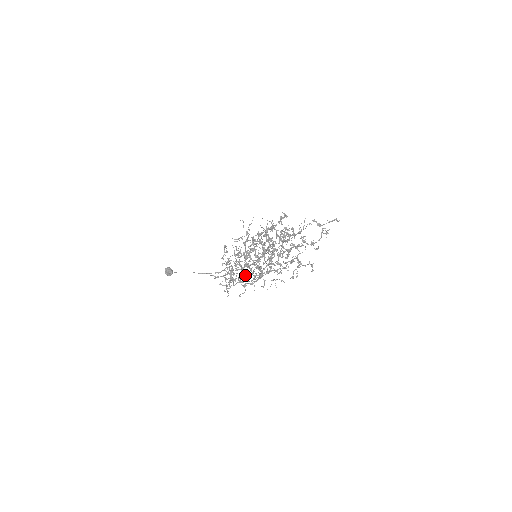
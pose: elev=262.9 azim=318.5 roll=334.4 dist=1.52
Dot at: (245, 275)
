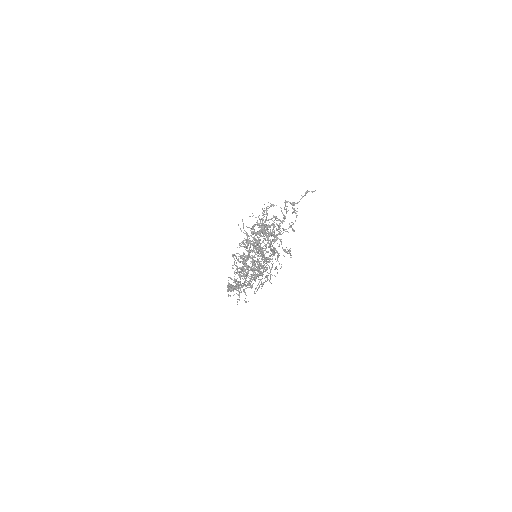
Dot at: occluded
